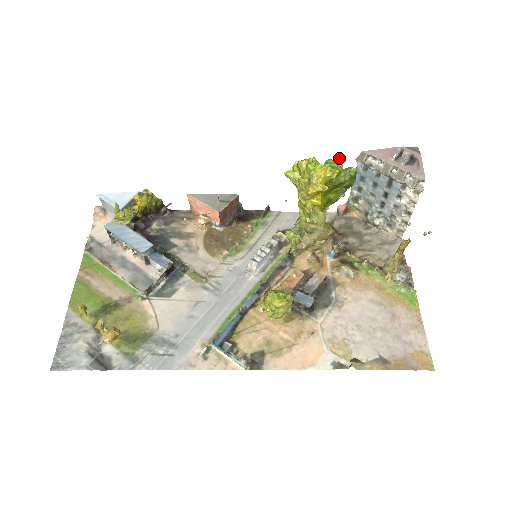
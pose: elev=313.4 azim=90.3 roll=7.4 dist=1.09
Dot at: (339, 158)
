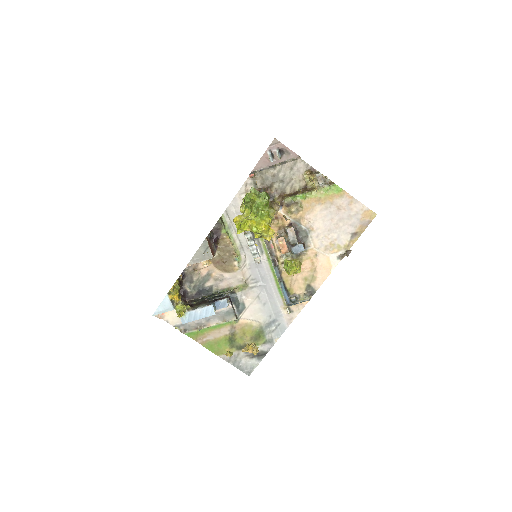
Dot at: (251, 198)
